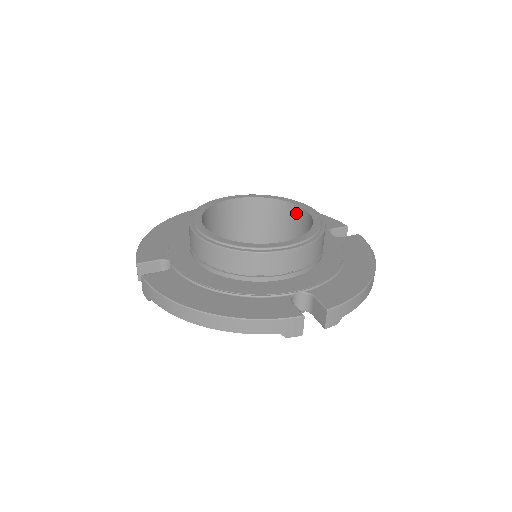
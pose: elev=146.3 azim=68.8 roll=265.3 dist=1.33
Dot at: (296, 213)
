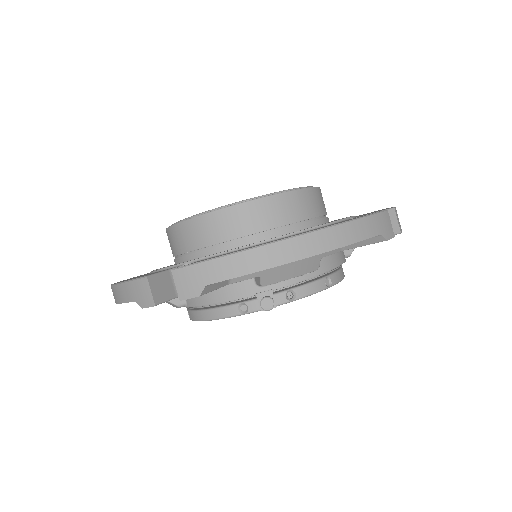
Dot at: occluded
